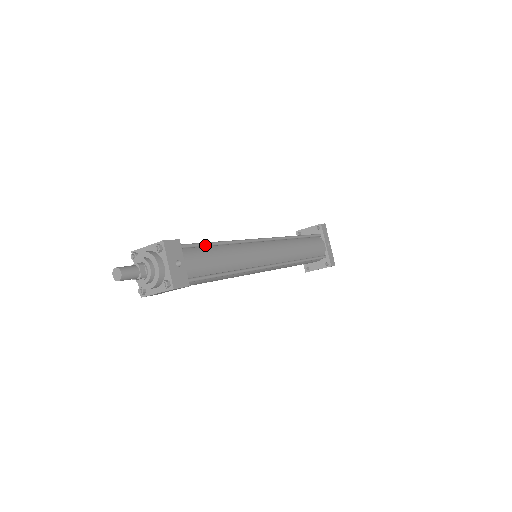
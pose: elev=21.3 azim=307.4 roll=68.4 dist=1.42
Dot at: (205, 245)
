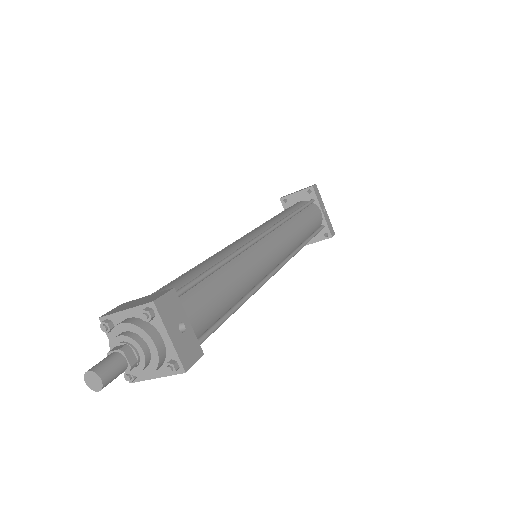
Dot at: (205, 277)
